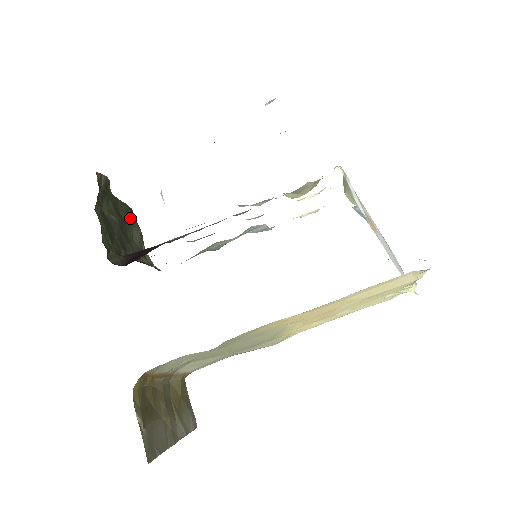
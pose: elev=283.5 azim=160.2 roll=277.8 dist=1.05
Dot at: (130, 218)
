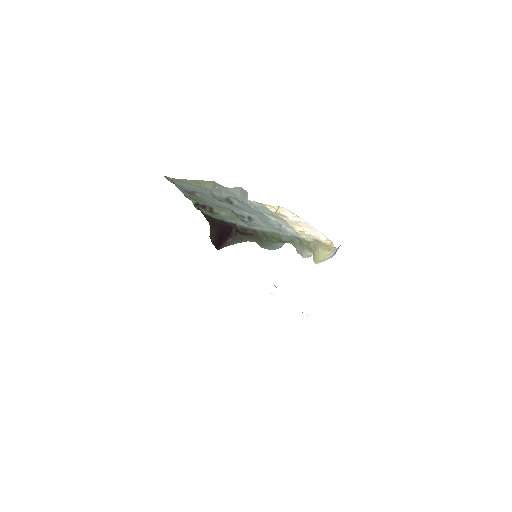
Dot at: occluded
